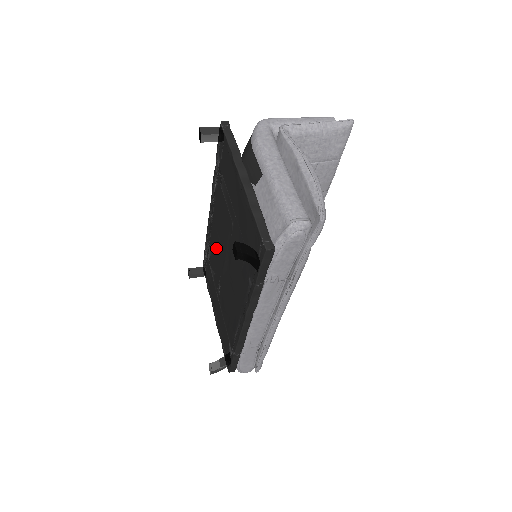
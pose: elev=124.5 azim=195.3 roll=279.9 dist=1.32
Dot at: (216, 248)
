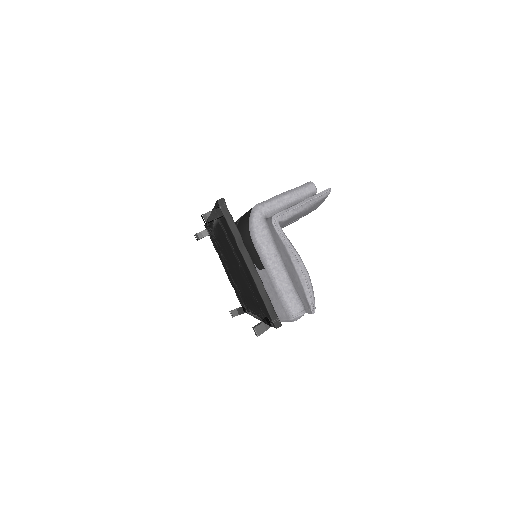
Dot at: (221, 246)
